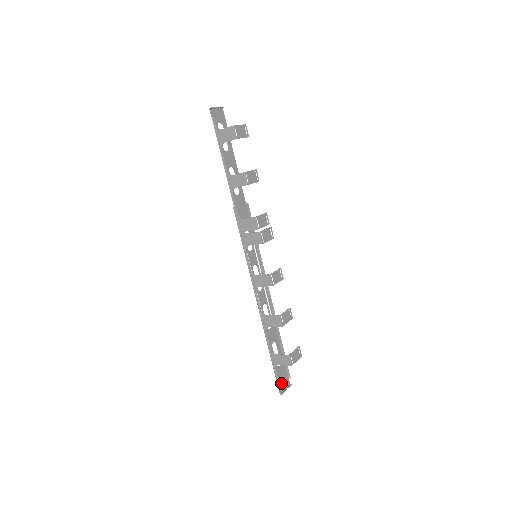
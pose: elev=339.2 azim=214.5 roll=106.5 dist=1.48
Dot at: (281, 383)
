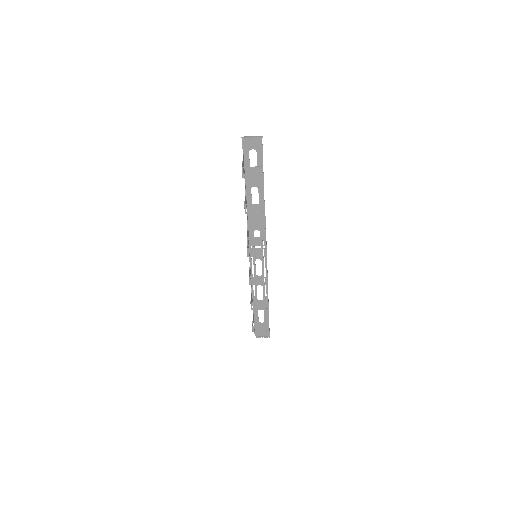
Dot at: occluded
